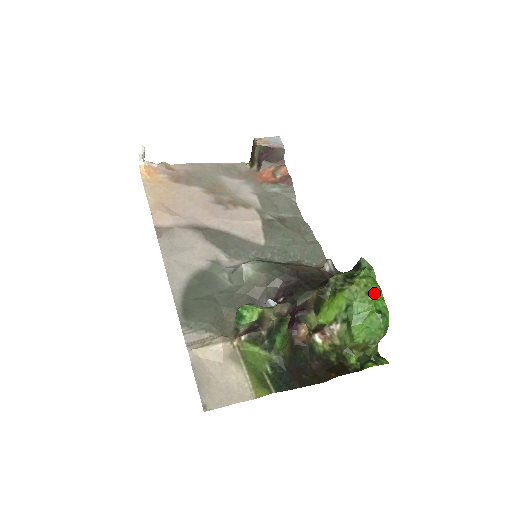
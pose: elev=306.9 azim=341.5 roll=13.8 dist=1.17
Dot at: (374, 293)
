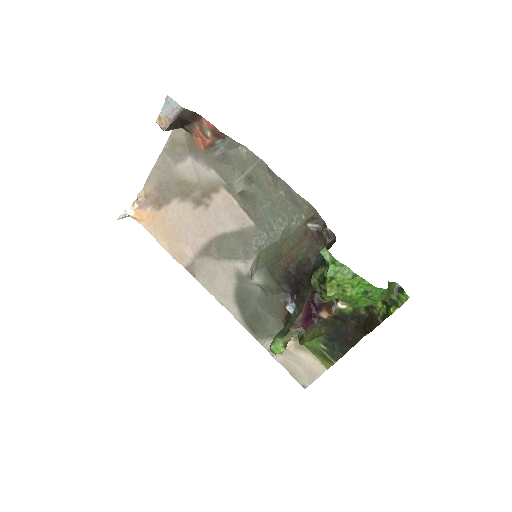
Dot at: (350, 285)
